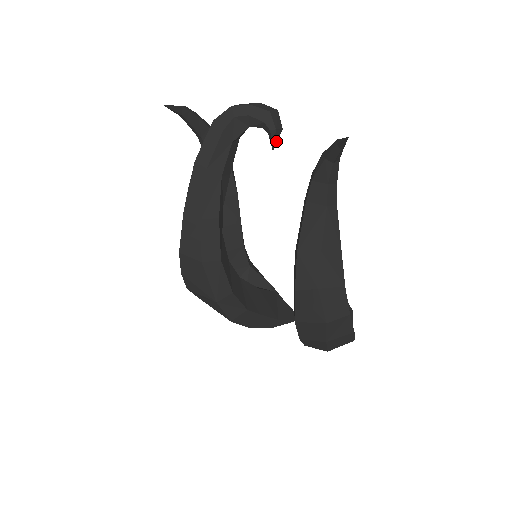
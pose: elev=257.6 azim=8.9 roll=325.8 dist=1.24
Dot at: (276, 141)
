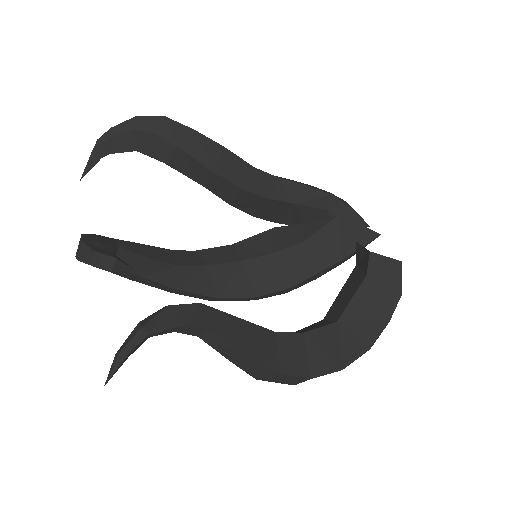
Dot at: (126, 266)
